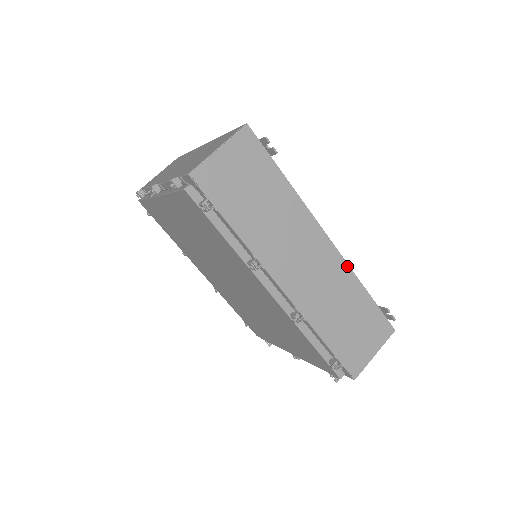
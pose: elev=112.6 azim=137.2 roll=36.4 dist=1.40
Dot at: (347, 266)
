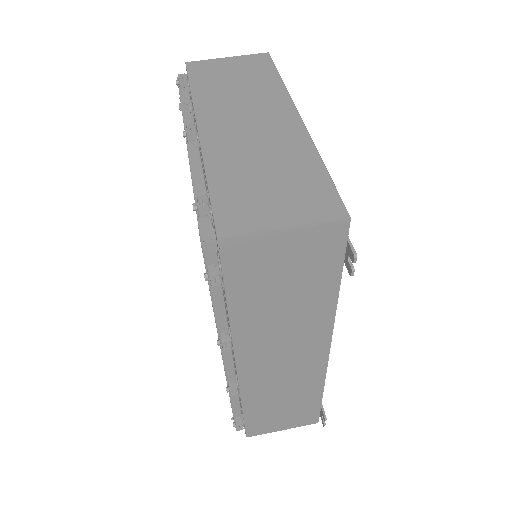
Dot at: (324, 375)
